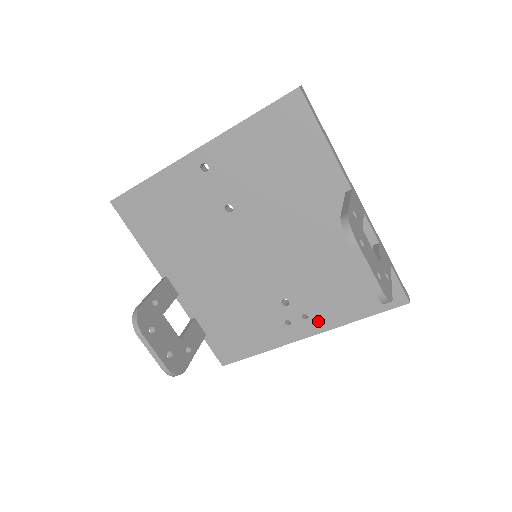
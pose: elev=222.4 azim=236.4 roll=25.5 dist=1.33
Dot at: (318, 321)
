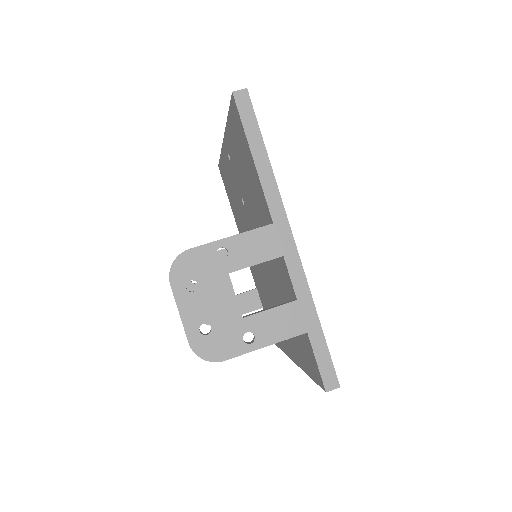
Dot at: (293, 350)
